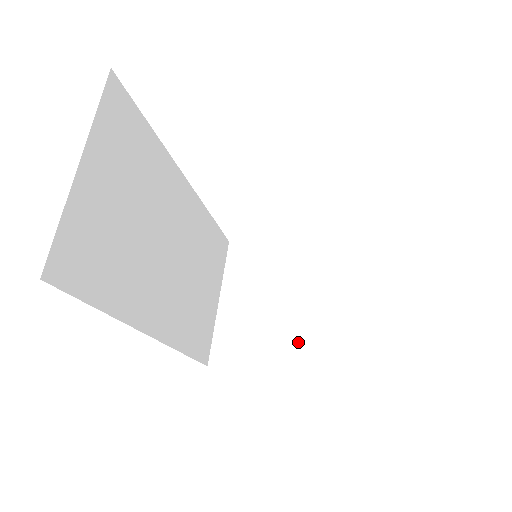
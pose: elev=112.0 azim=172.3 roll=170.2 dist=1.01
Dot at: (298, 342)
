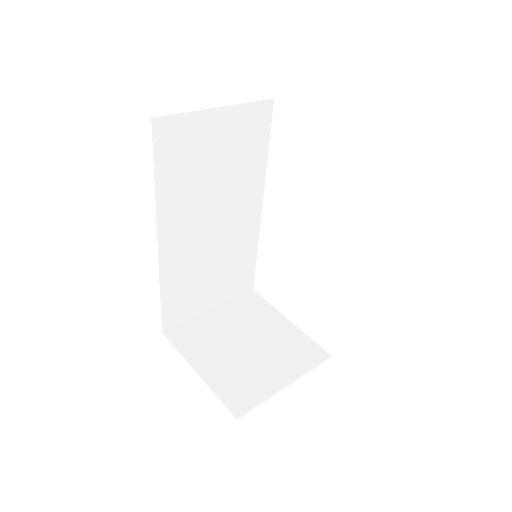
Dot at: (230, 368)
